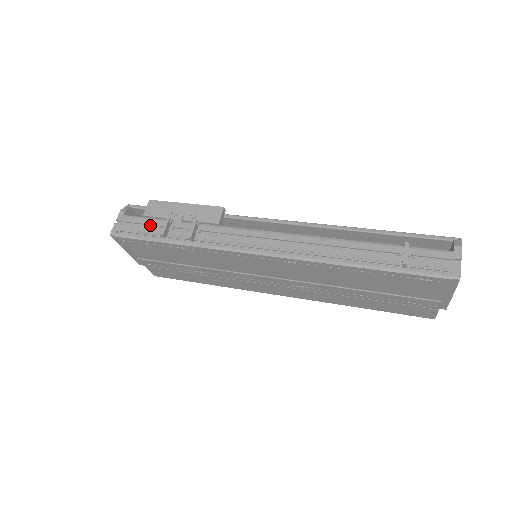
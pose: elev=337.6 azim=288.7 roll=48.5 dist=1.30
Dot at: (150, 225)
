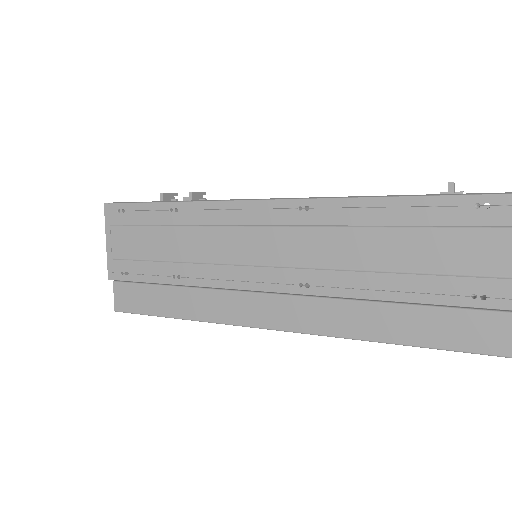
Dot at: occluded
